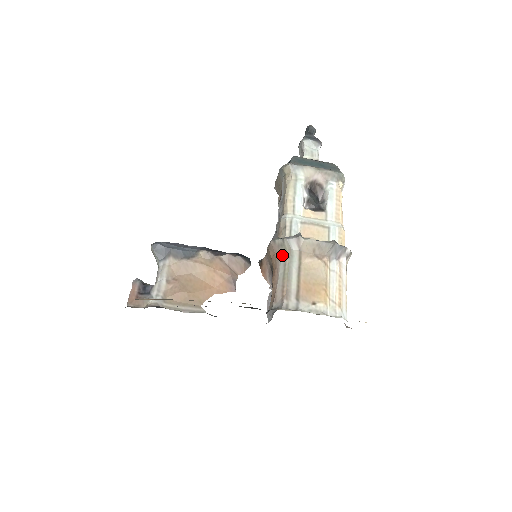
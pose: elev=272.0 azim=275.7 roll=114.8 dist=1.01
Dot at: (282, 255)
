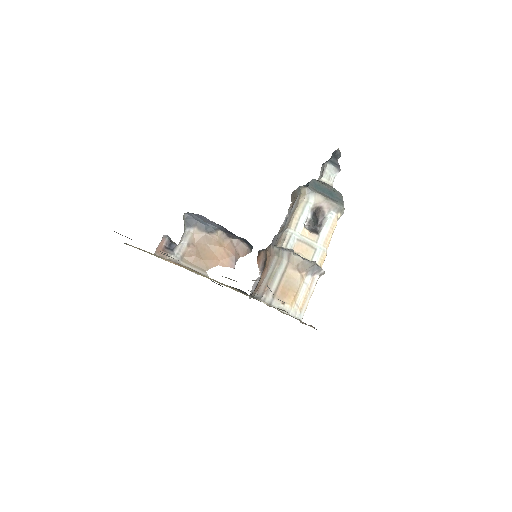
Dot at: (275, 260)
